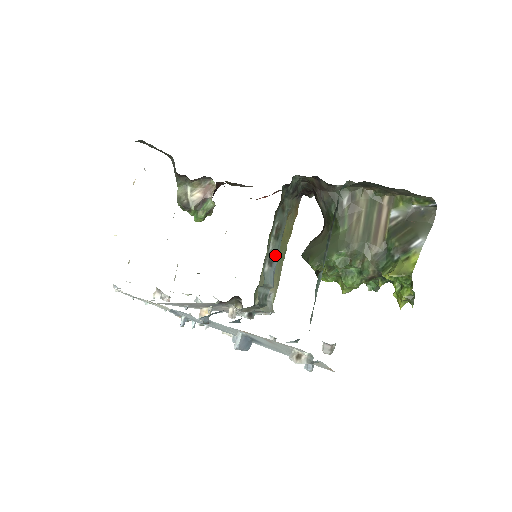
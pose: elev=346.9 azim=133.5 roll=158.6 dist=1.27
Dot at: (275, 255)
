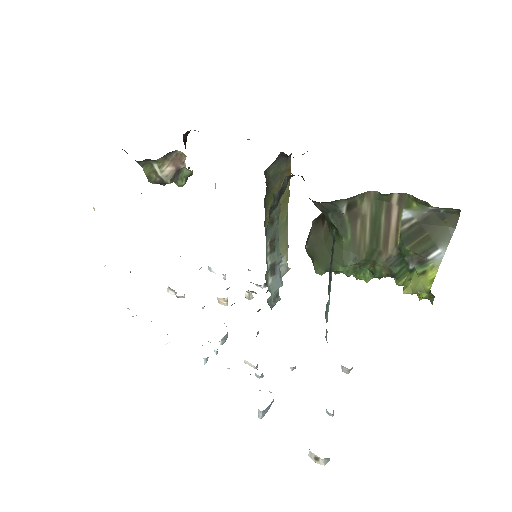
Dot at: (276, 263)
